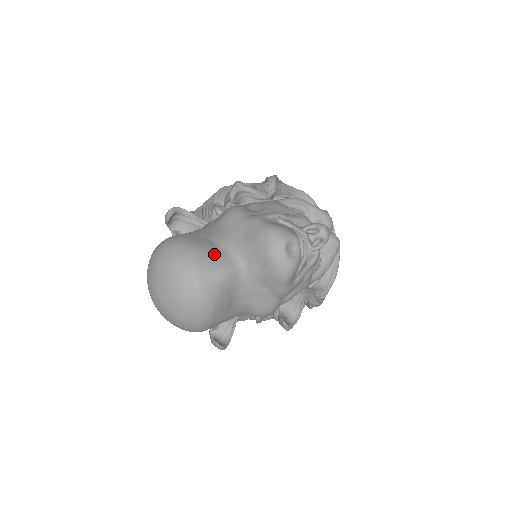
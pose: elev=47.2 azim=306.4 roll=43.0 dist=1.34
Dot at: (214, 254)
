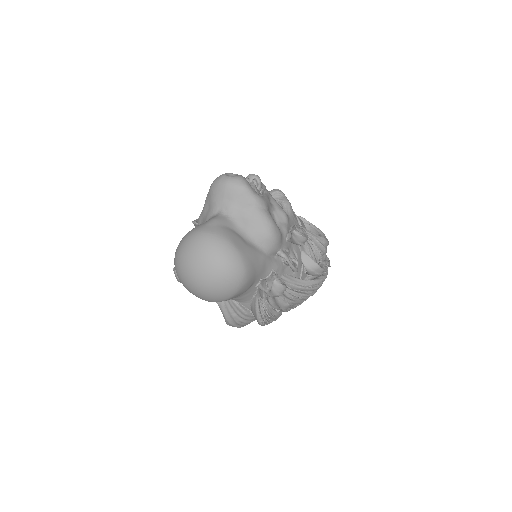
Dot at: occluded
